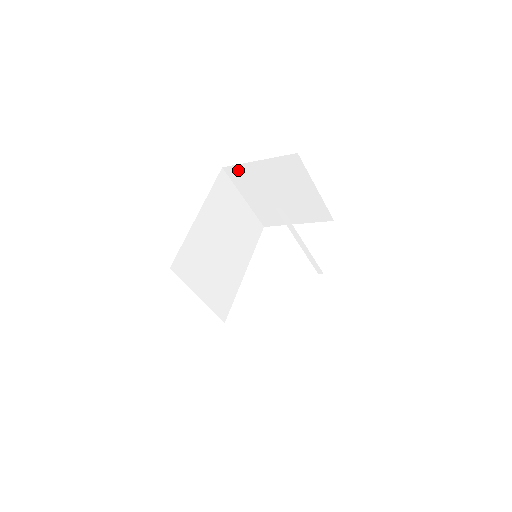
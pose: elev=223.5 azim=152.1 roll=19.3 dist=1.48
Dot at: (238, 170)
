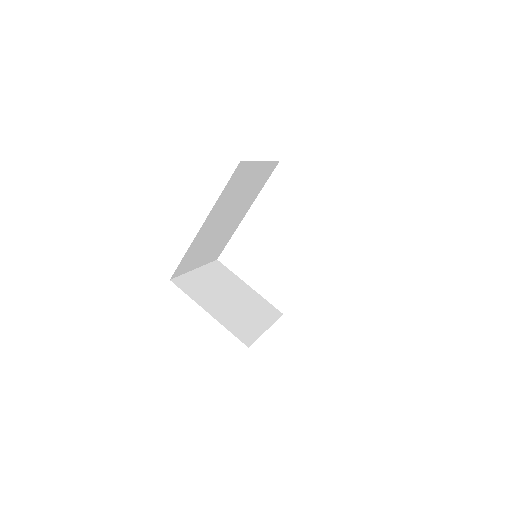
Dot at: occluded
